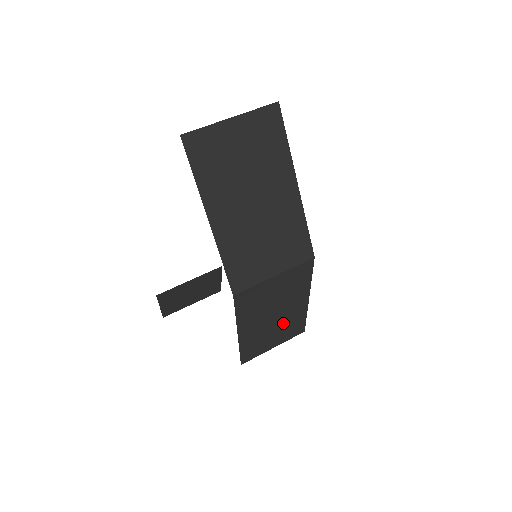
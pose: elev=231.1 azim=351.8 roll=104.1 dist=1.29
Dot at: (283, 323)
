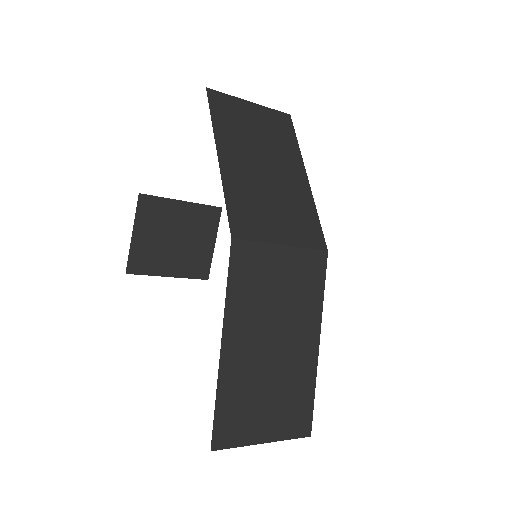
Dot at: (283, 377)
